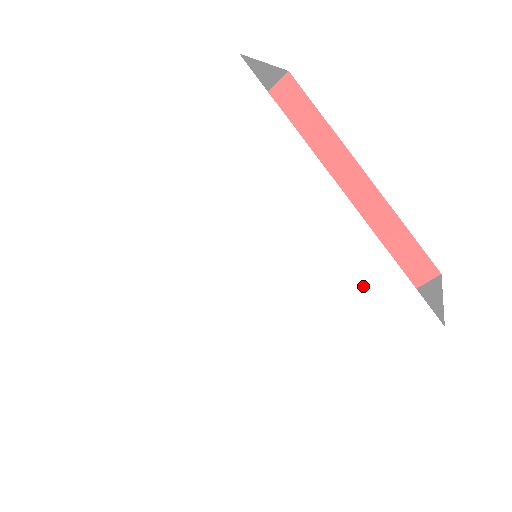
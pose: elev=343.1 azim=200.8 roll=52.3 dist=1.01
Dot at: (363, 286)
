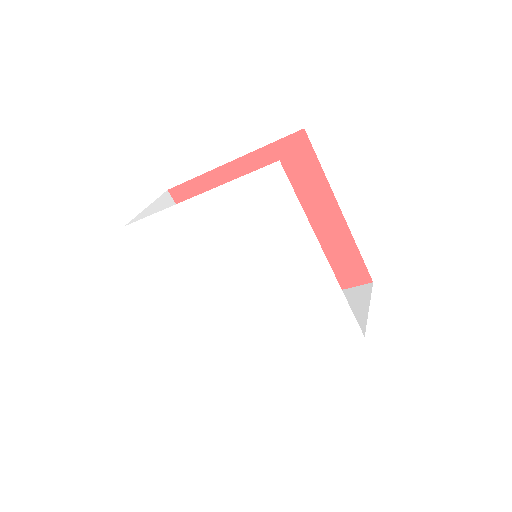
Dot at: (324, 307)
